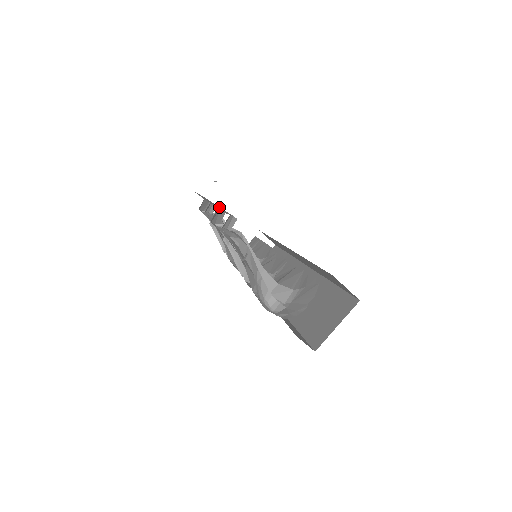
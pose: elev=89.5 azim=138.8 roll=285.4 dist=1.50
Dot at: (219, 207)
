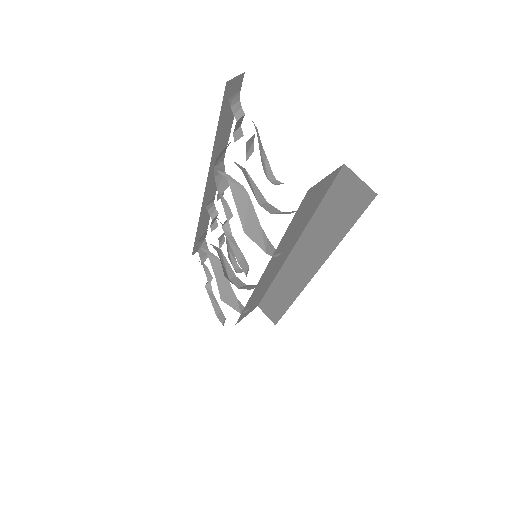
Dot at: occluded
